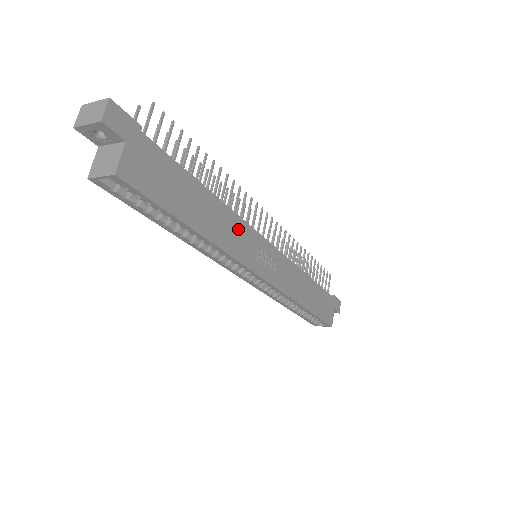
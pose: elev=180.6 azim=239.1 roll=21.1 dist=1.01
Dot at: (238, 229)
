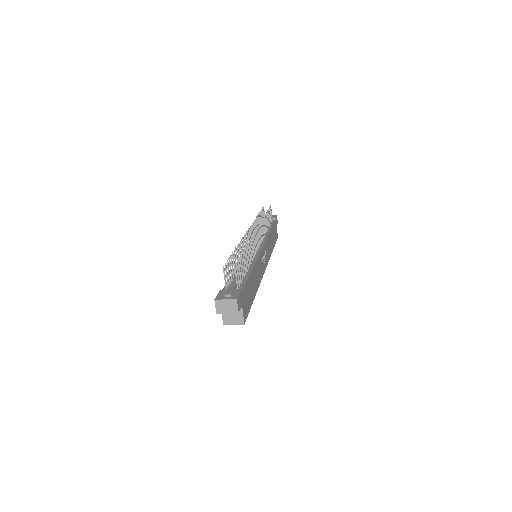
Dot at: (258, 265)
